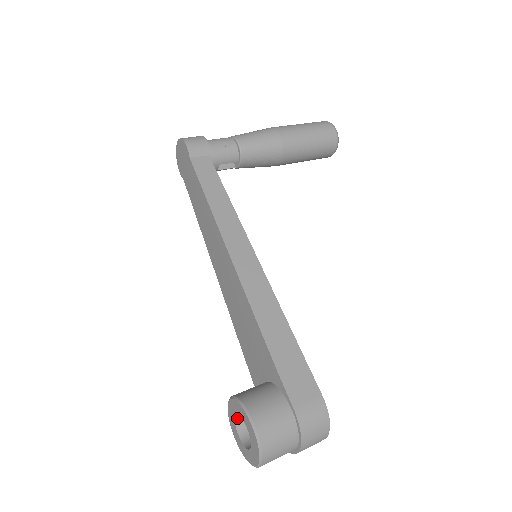
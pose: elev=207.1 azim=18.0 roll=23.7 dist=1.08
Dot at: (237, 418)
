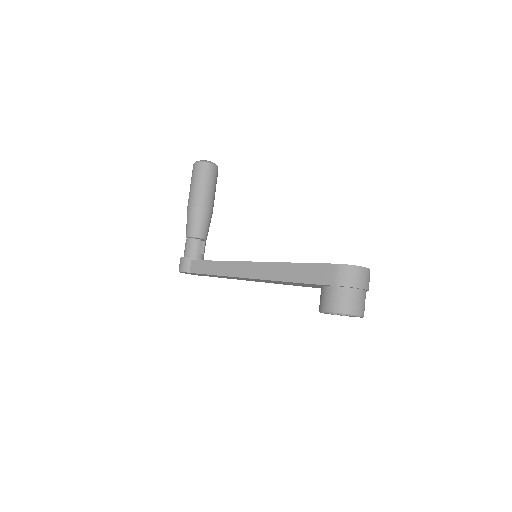
Dot at: occluded
